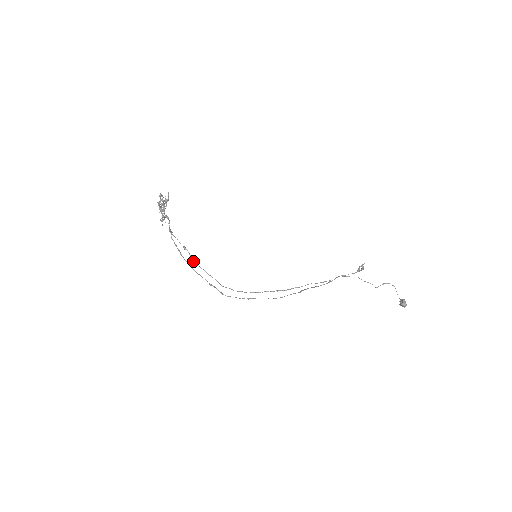
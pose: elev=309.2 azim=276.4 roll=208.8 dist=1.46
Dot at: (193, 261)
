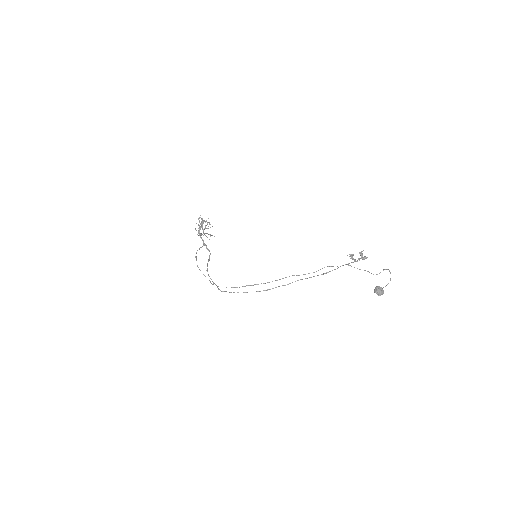
Dot at: occluded
